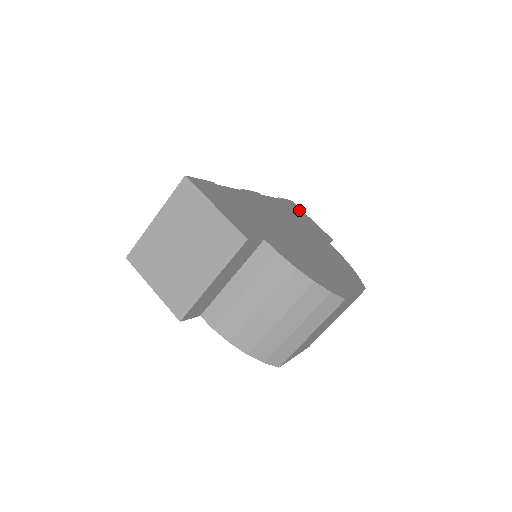
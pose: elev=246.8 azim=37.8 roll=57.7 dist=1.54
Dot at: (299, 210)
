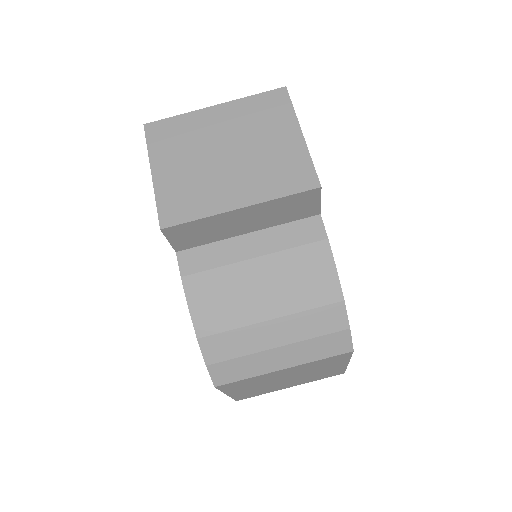
Dot at: occluded
